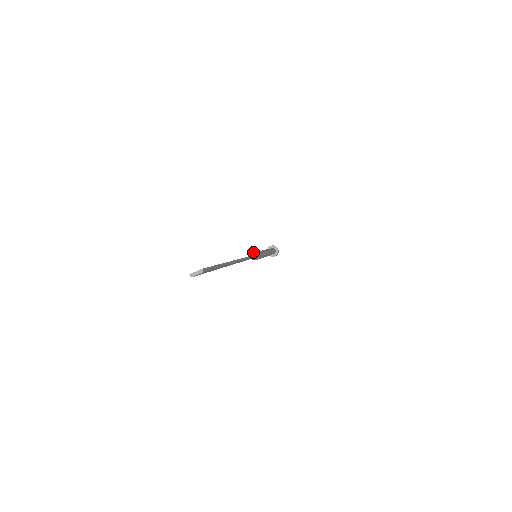
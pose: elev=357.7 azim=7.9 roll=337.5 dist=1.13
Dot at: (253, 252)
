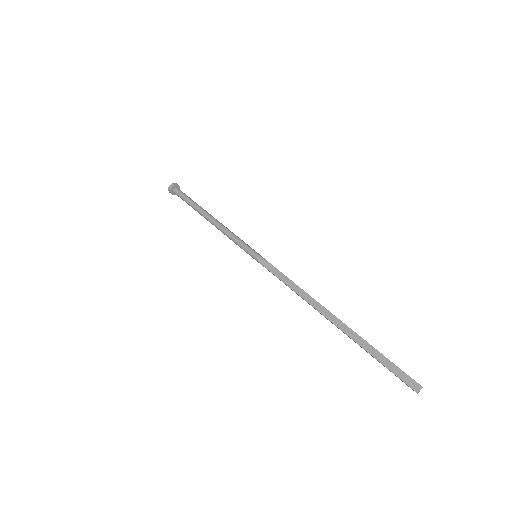
Dot at: (257, 257)
